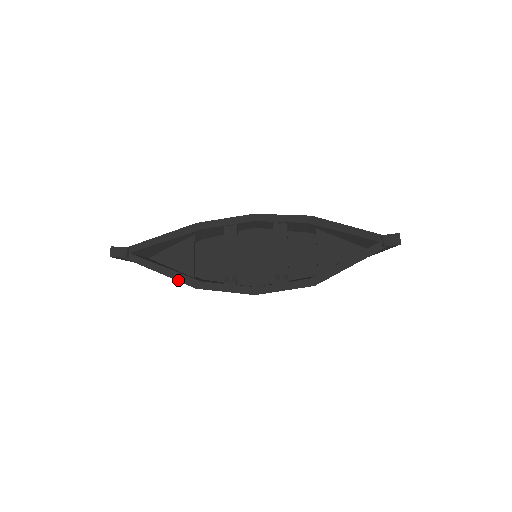
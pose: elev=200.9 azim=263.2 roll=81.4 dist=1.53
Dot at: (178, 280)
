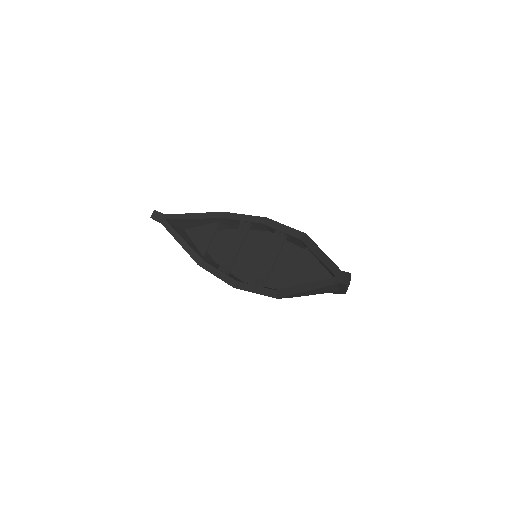
Dot at: (188, 253)
